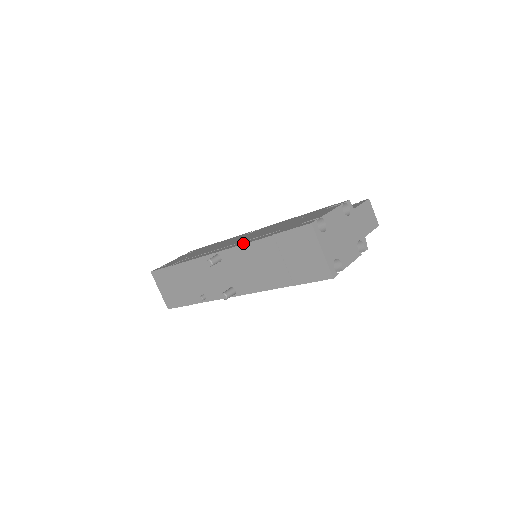
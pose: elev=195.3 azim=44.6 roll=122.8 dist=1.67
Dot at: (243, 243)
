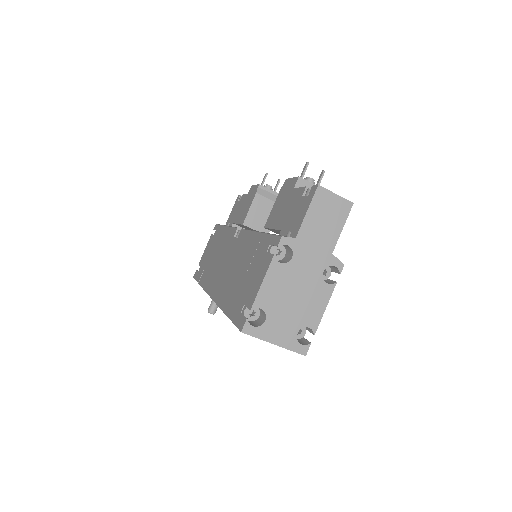
Dot at: (219, 302)
